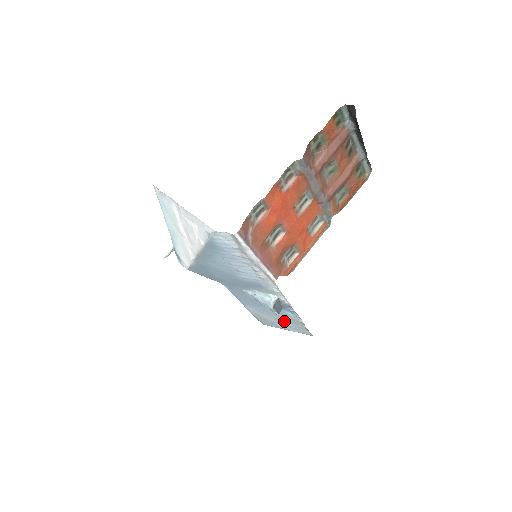
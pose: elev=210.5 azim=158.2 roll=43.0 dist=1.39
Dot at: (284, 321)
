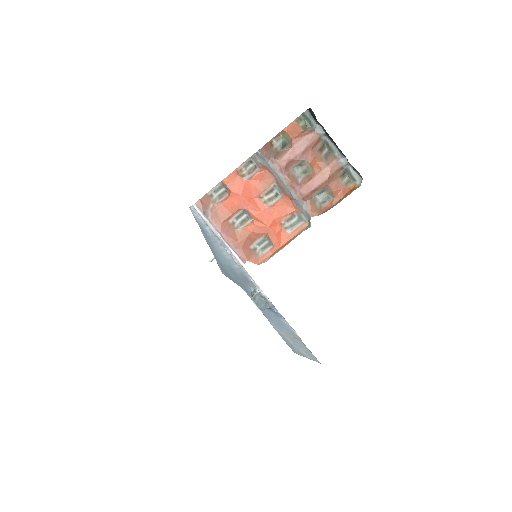
Dot at: (294, 339)
